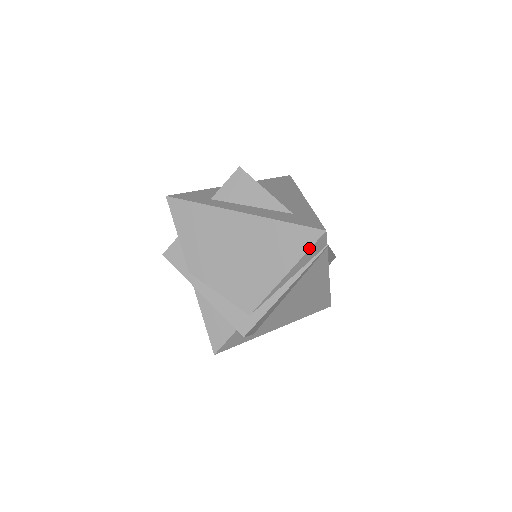
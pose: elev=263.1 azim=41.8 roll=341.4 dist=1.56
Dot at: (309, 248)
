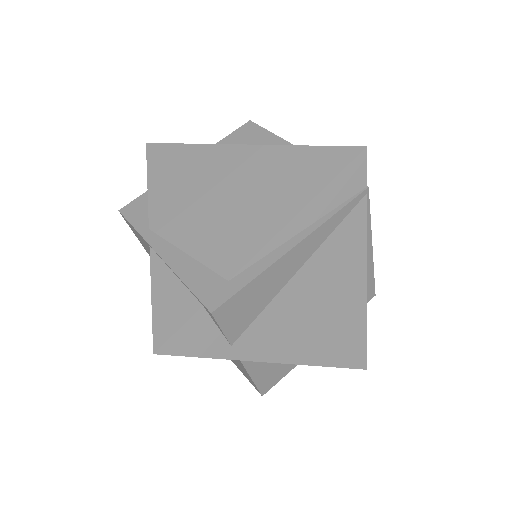
Dot at: (338, 172)
